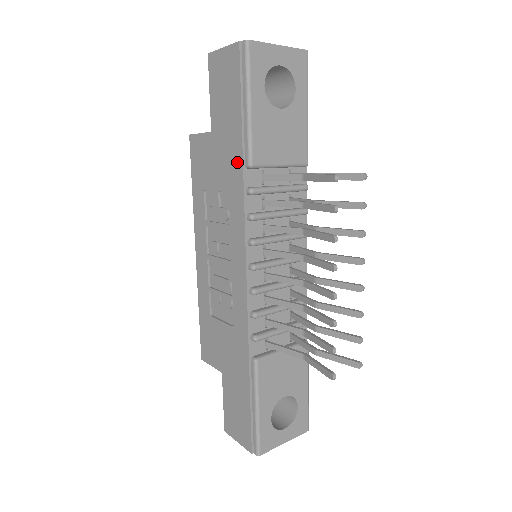
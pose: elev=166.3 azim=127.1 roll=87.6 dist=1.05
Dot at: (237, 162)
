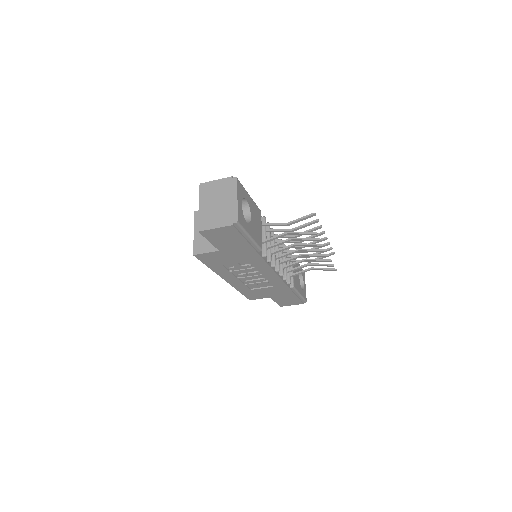
Dot at: (252, 254)
